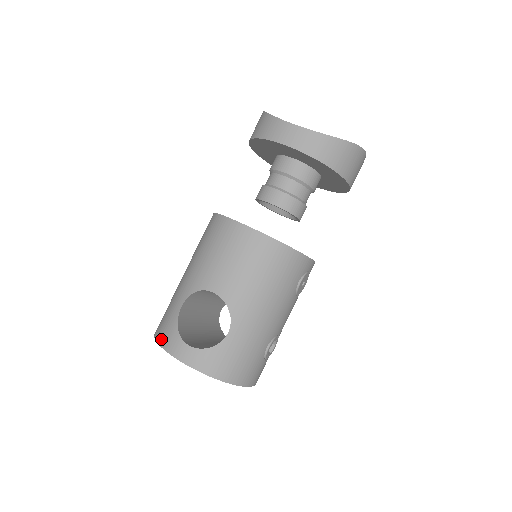
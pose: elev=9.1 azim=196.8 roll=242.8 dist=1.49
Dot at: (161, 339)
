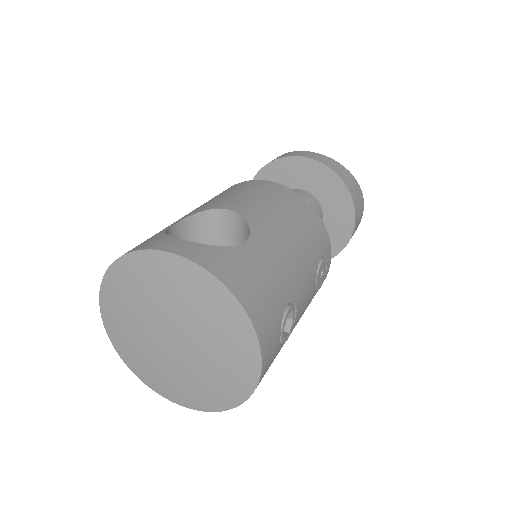
Dot at: occluded
